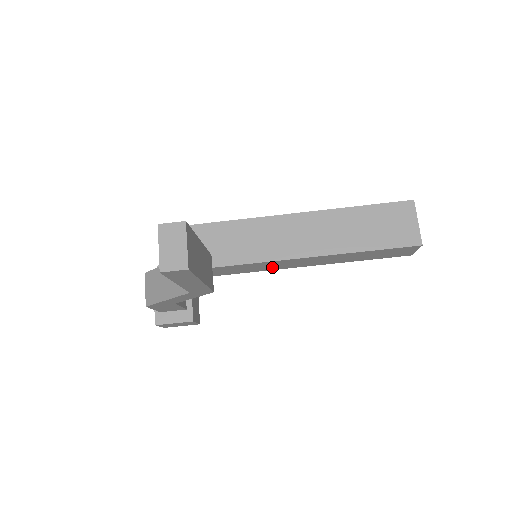
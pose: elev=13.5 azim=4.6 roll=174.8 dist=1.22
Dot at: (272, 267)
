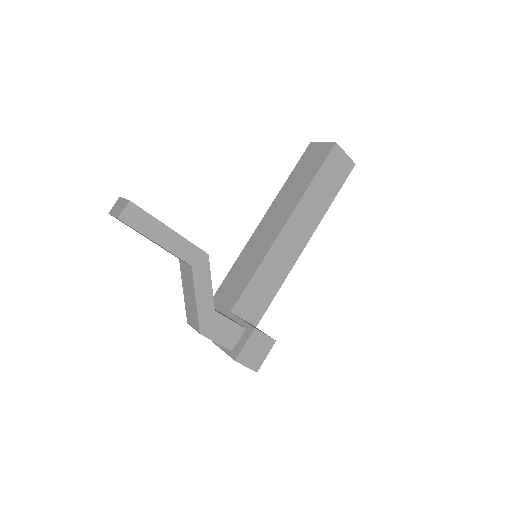
Dot at: (285, 262)
